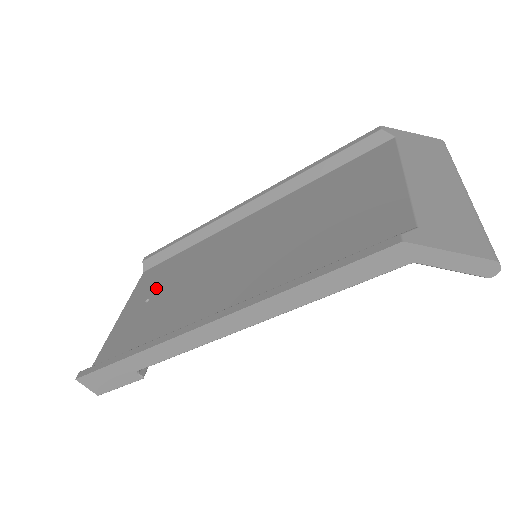
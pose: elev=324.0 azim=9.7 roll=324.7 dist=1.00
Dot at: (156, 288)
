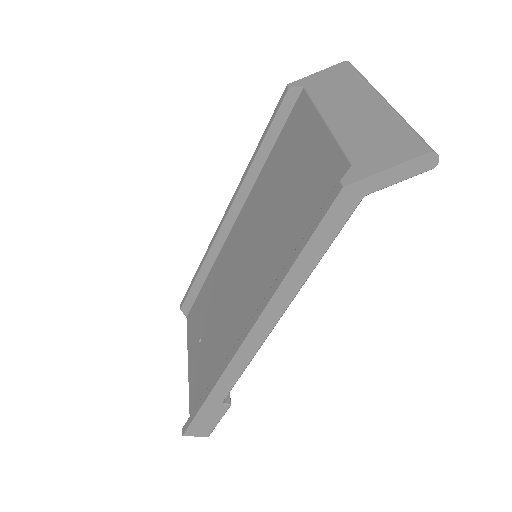
Dot at: (201, 326)
